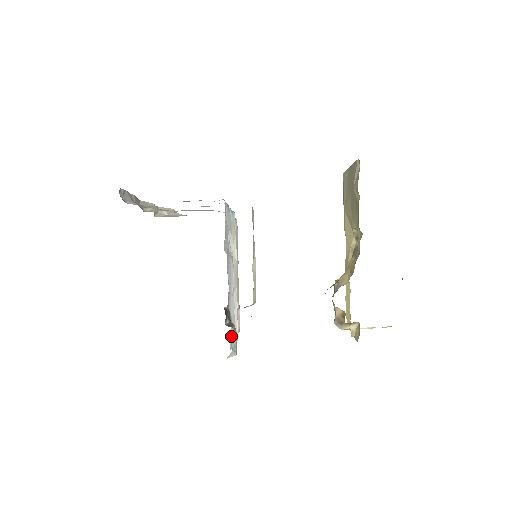
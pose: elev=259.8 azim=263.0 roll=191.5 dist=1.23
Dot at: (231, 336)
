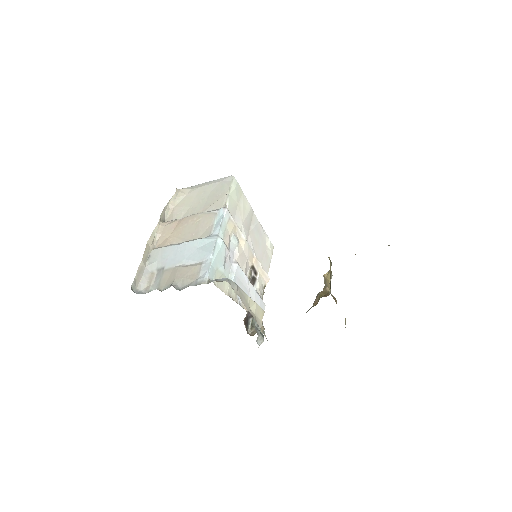
Dot at: occluded
